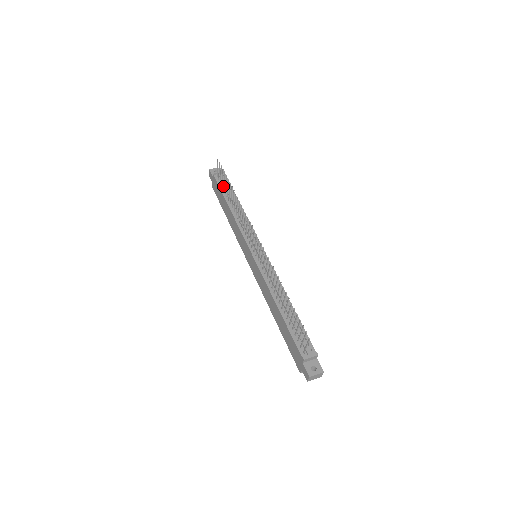
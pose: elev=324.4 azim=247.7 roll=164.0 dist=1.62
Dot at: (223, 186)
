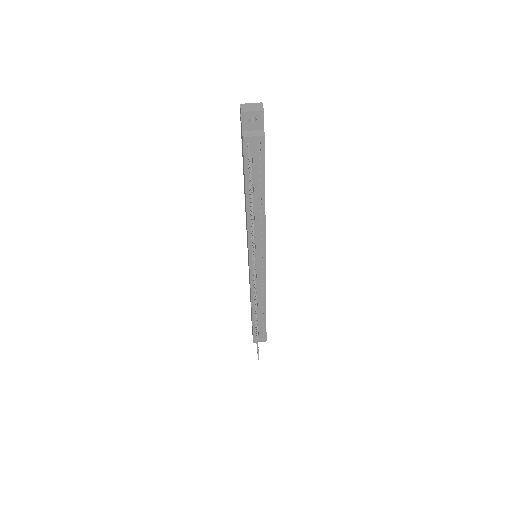
Dot at: (249, 179)
